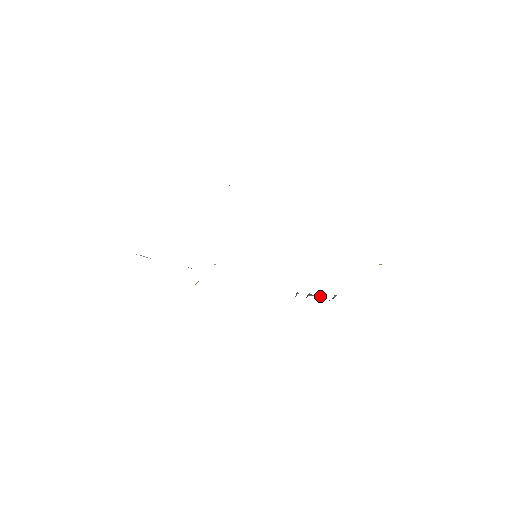
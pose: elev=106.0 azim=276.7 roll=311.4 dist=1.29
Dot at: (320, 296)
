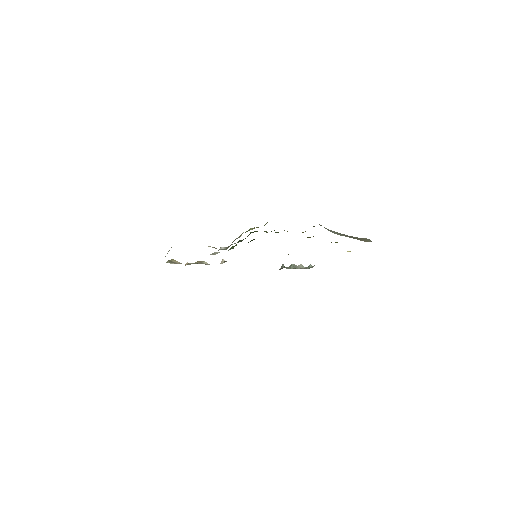
Dot at: (300, 266)
